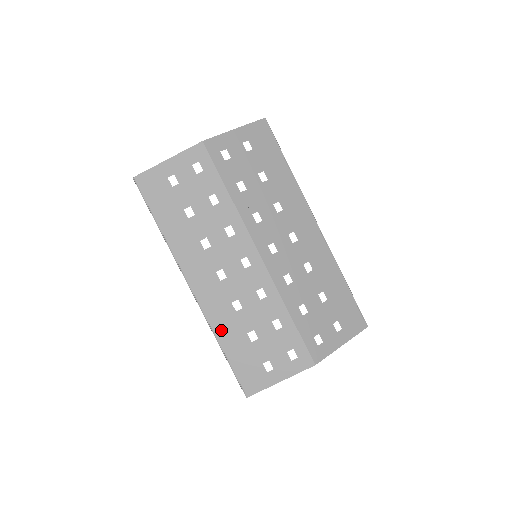
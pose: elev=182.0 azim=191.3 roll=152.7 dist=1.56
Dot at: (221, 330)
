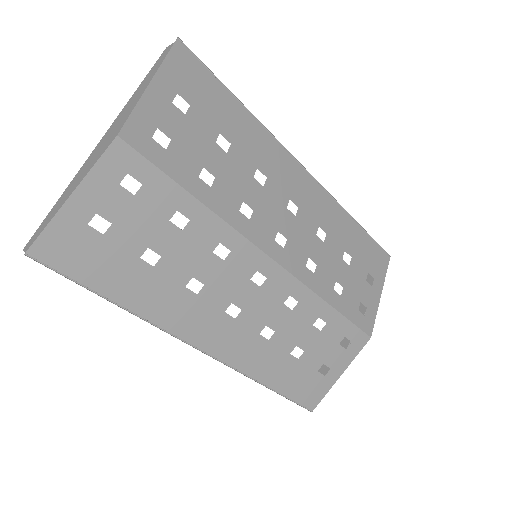
Dot at: (259, 370)
